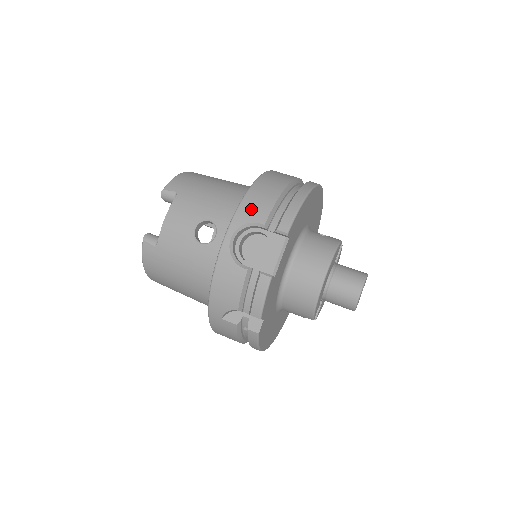
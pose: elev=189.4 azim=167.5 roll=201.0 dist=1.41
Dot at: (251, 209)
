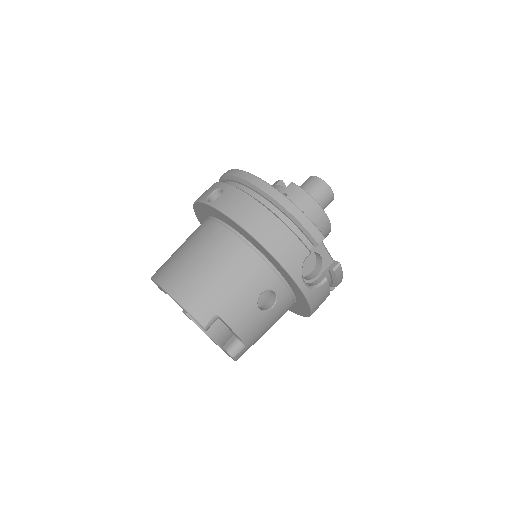
Dot at: (292, 258)
